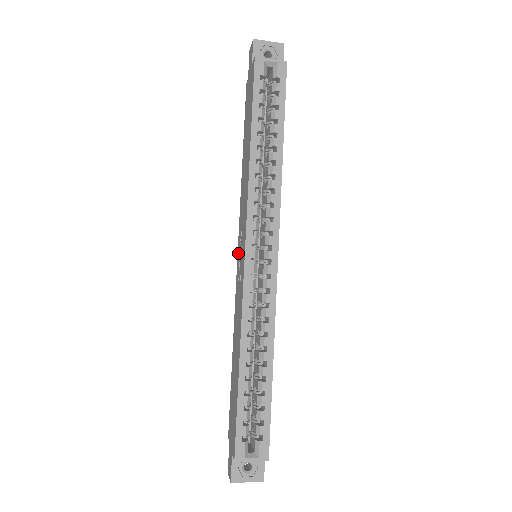
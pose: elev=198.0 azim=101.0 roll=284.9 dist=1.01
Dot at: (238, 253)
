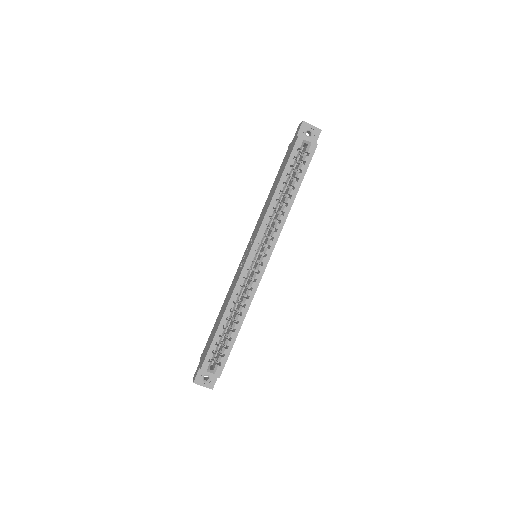
Dot at: (246, 250)
